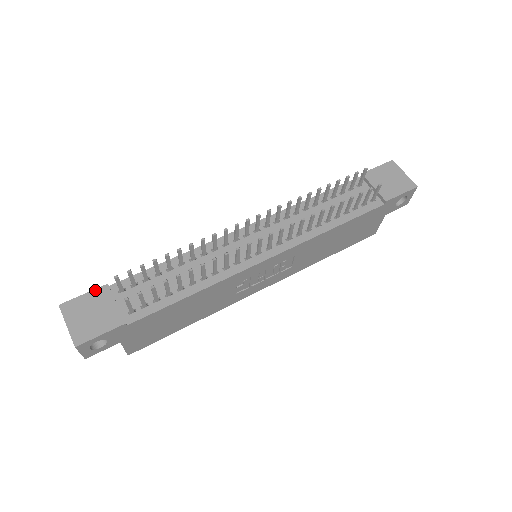
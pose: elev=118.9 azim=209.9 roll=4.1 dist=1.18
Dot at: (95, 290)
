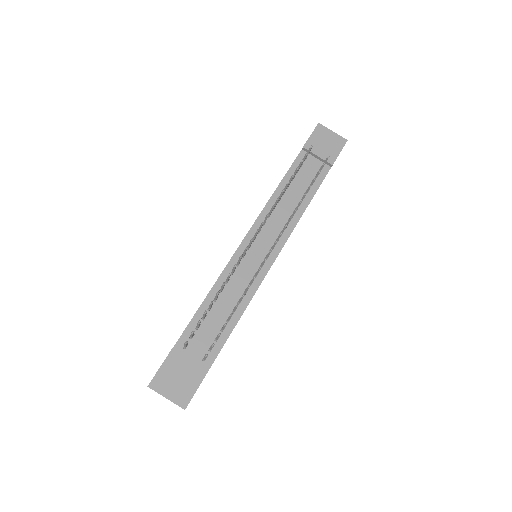
Dot at: (167, 358)
